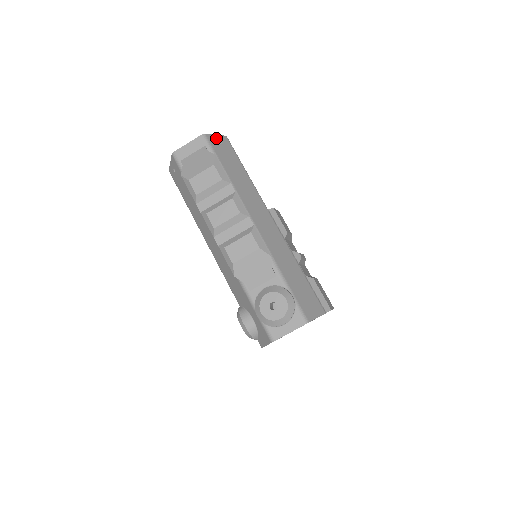
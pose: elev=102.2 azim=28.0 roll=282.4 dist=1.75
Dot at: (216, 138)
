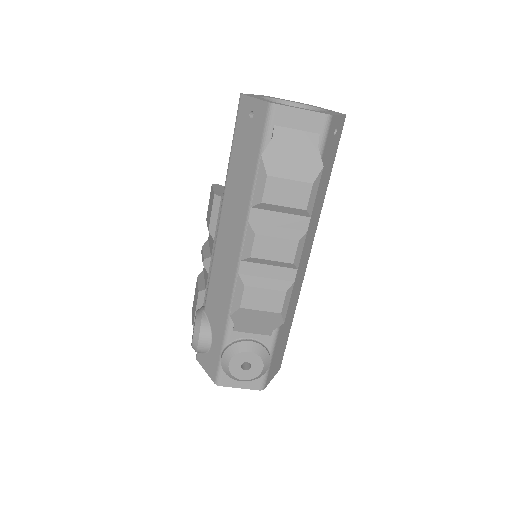
Dot at: (337, 122)
